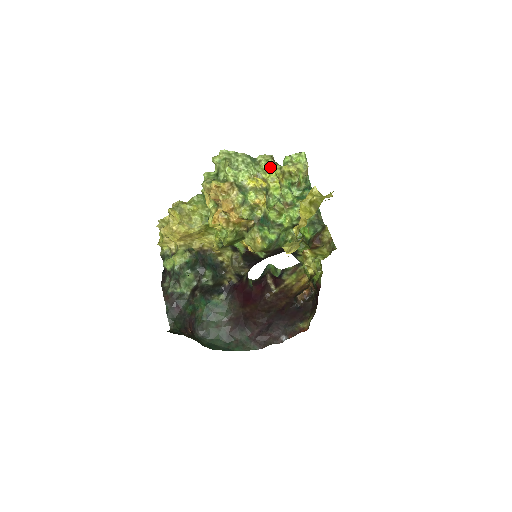
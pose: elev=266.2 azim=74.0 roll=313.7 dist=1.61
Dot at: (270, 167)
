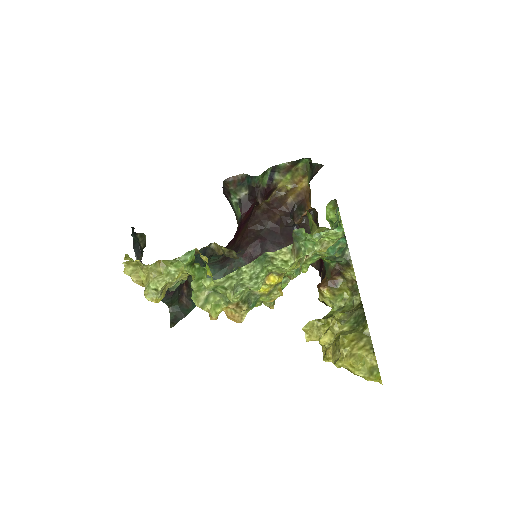
Dot at: (290, 268)
